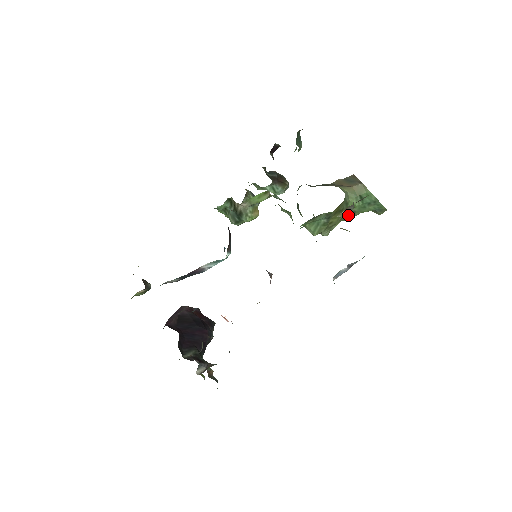
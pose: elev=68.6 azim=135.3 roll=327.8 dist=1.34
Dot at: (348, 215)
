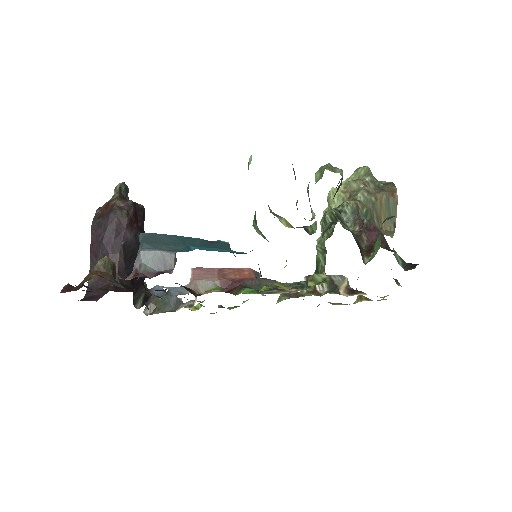
Dot at: occluded
